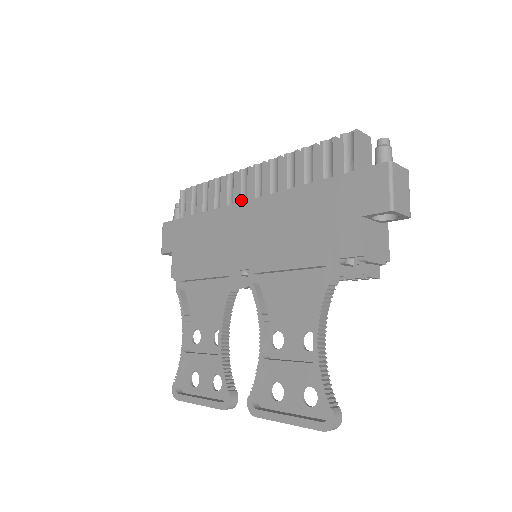
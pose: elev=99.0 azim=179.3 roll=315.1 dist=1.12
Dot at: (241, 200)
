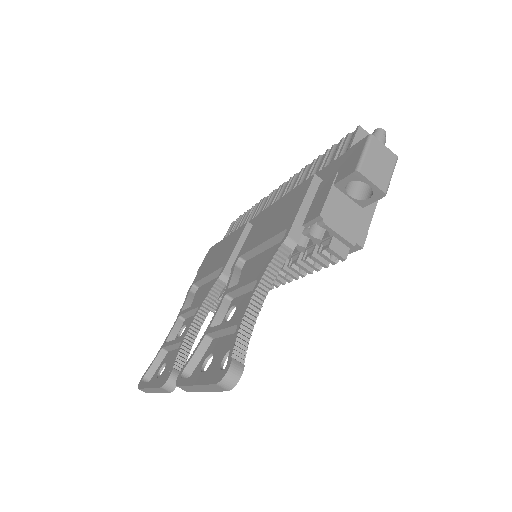
Dot at: occluded
